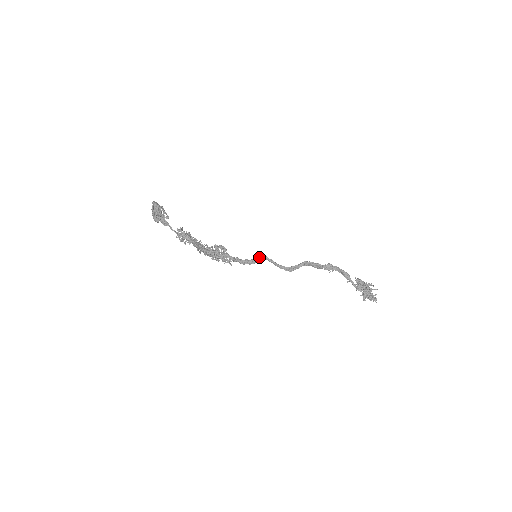
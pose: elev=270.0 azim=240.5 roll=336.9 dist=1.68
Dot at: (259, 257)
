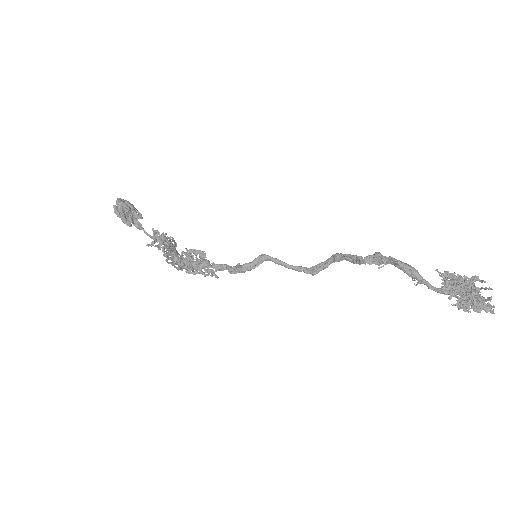
Dot at: (256, 258)
